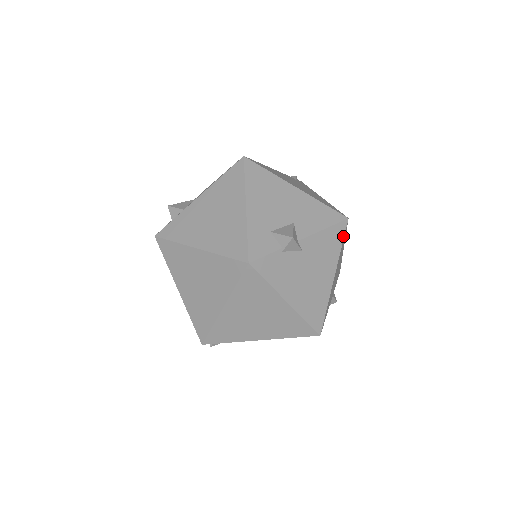
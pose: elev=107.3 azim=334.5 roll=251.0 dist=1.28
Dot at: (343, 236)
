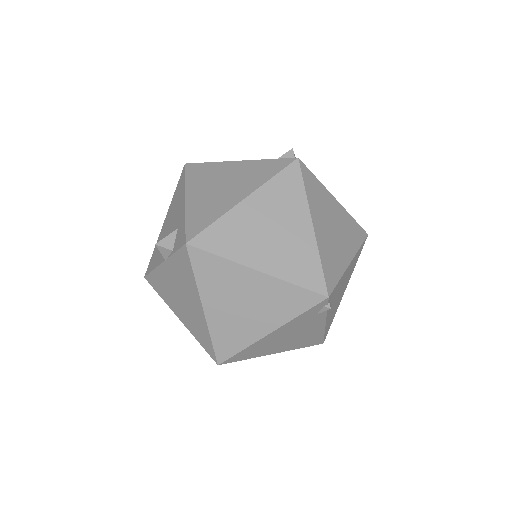
Dot at: occluded
